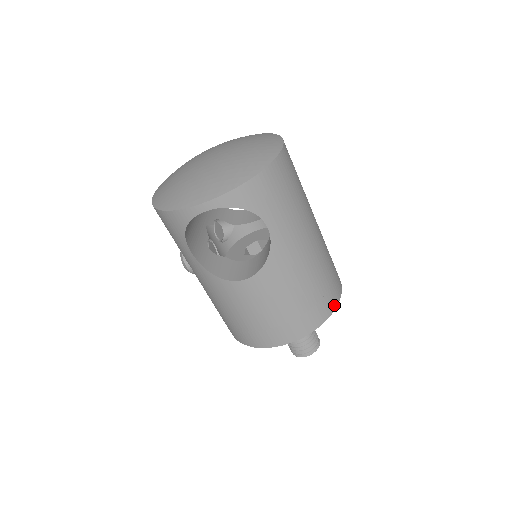
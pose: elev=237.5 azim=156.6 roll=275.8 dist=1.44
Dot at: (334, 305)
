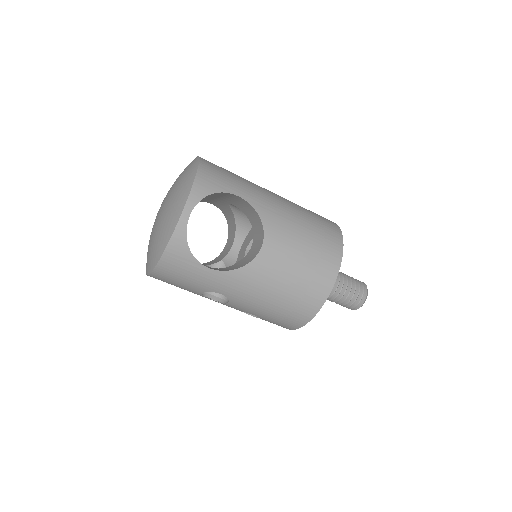
Dot at: (336, 226)
